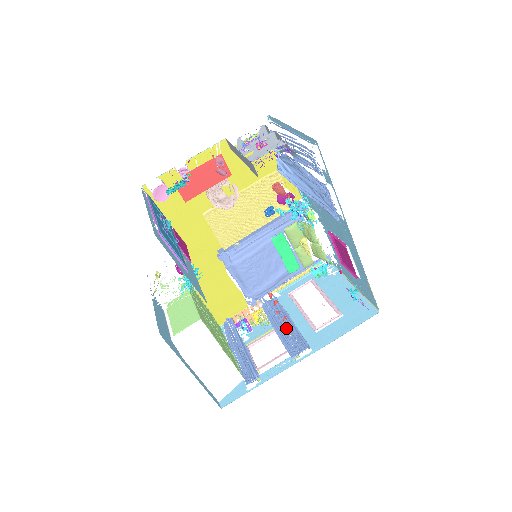
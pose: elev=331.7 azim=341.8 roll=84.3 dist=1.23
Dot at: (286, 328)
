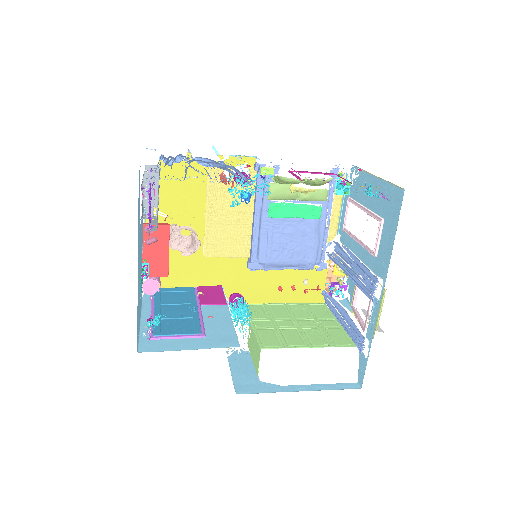
Dot at: (356, 271)
